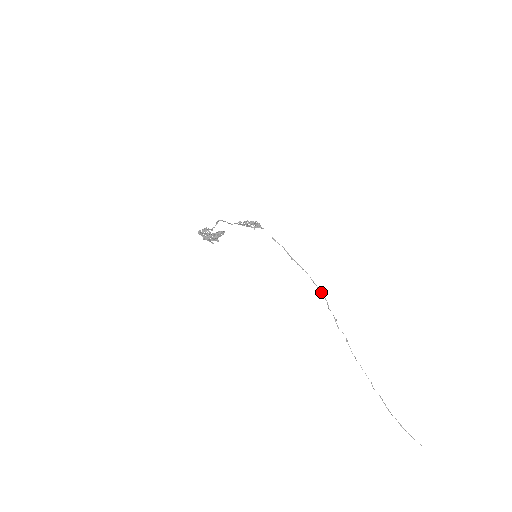
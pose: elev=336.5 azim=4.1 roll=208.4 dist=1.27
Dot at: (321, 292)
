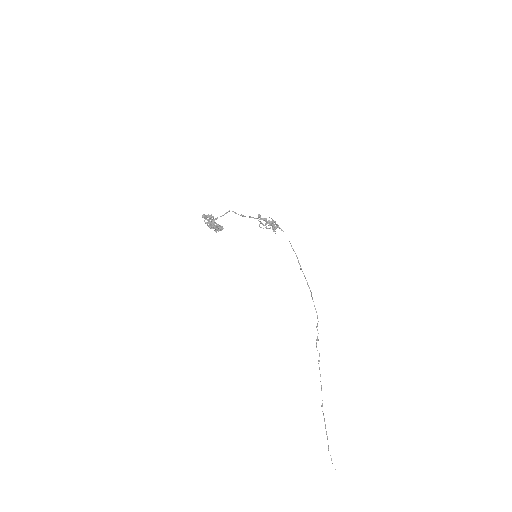
Dot at: (316, 311)
